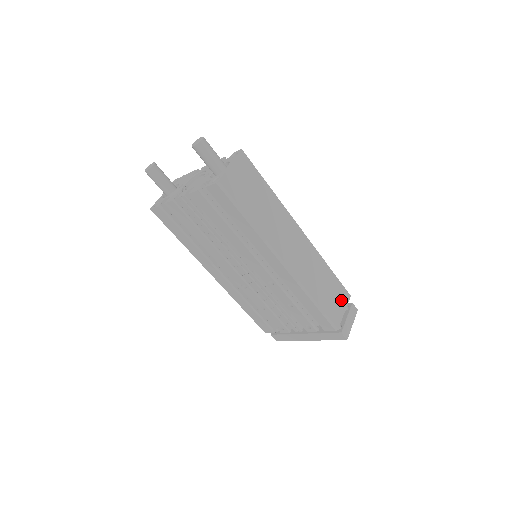
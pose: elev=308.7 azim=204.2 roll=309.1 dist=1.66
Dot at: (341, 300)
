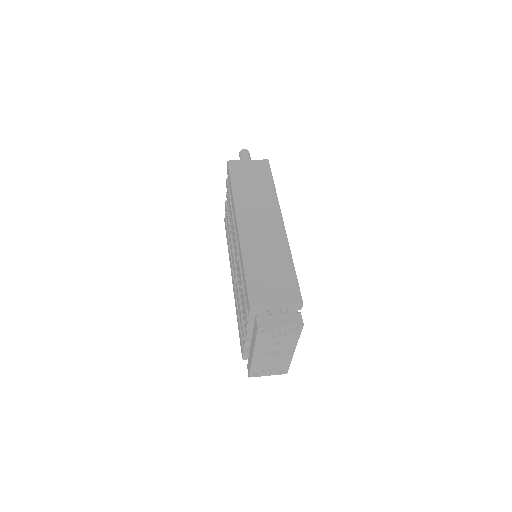
Dot at: (283, 294)
